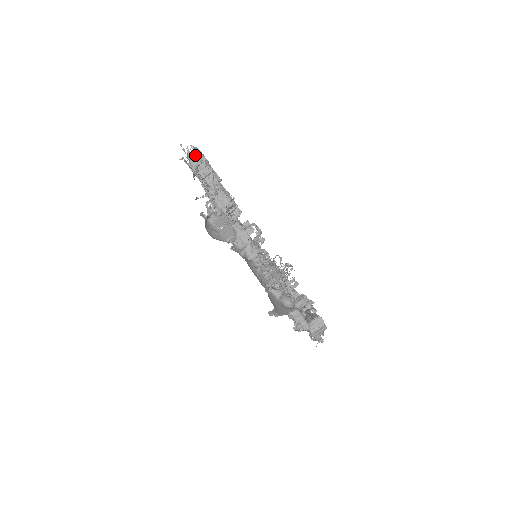
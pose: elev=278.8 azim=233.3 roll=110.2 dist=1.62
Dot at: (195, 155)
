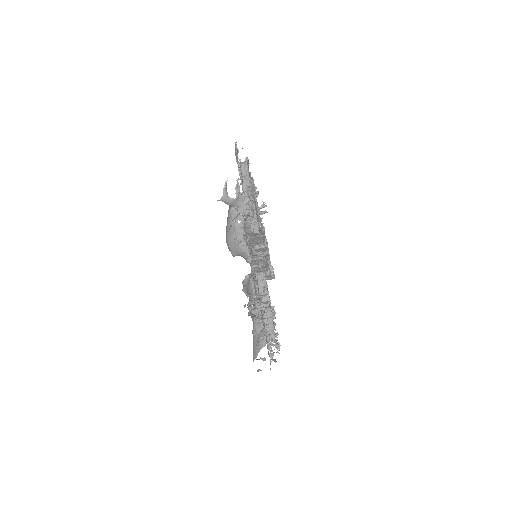
Dot at: (260, 265)
